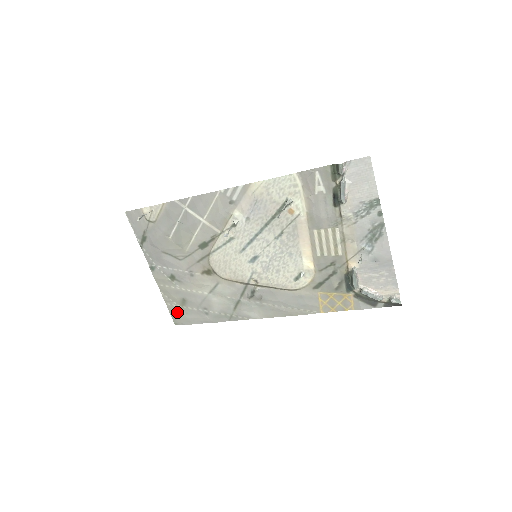
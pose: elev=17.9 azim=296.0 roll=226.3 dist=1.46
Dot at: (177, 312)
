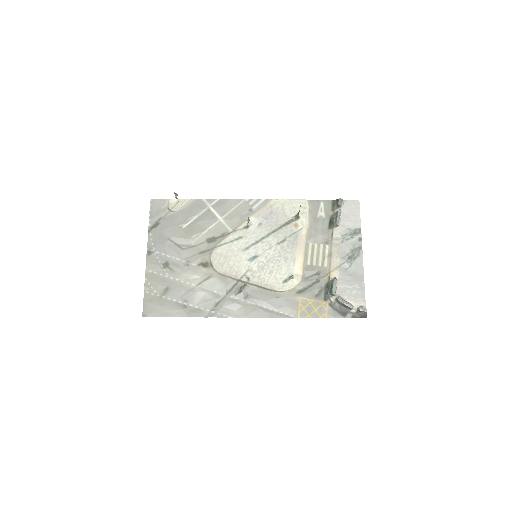
Dot at: (153, 301)
